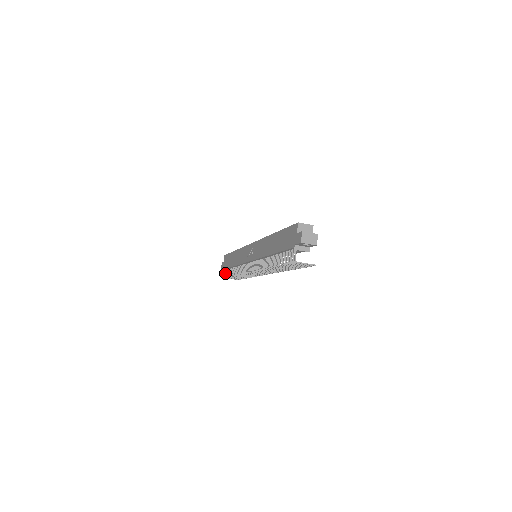
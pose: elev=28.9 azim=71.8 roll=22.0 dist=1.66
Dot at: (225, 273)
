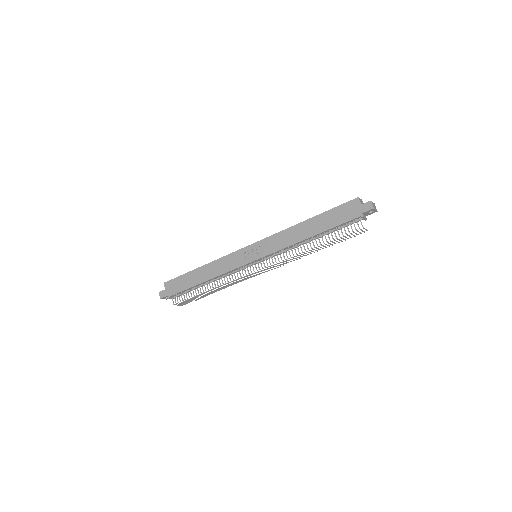
Dot at: occluded
